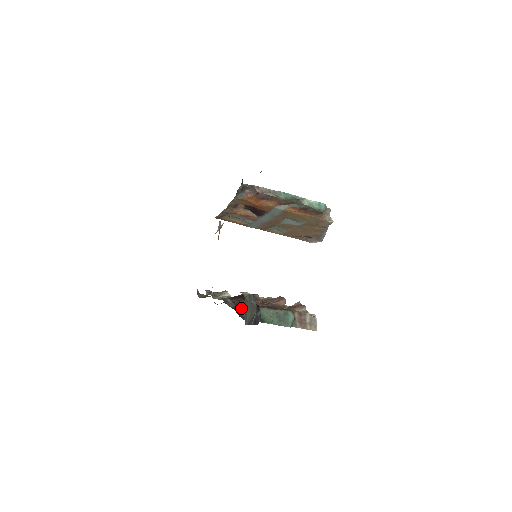
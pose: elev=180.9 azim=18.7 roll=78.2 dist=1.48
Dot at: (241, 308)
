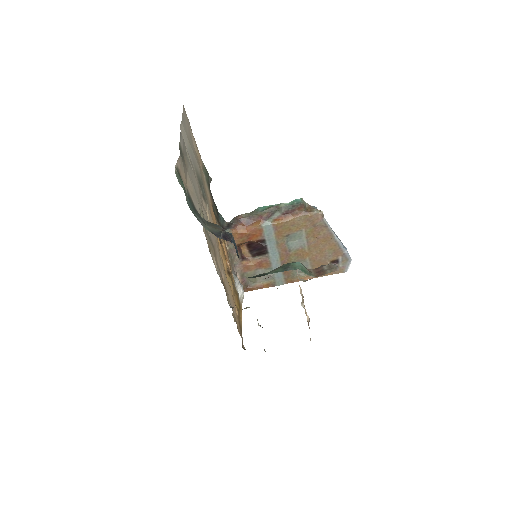
Dot at: occluded
